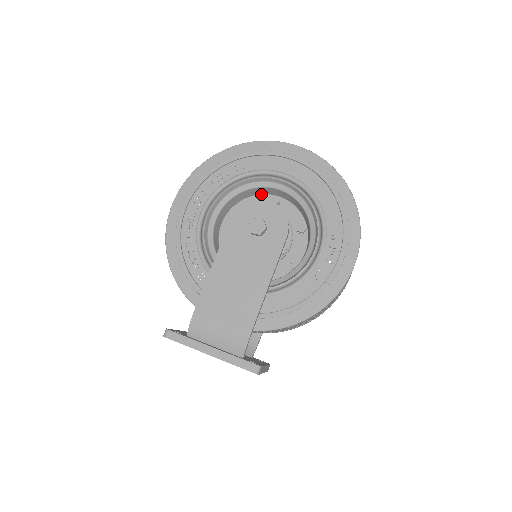
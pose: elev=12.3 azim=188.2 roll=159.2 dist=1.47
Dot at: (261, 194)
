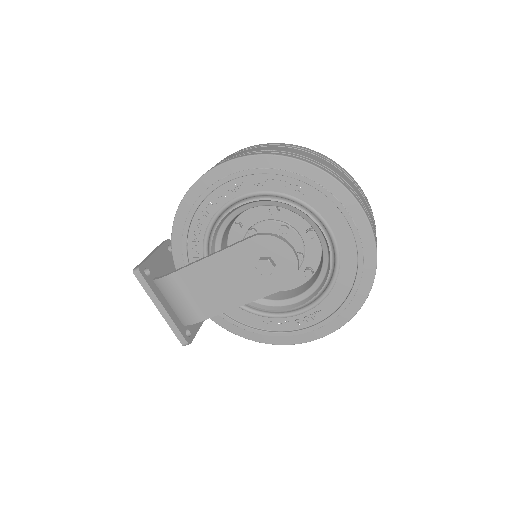
Dot at: occluded
